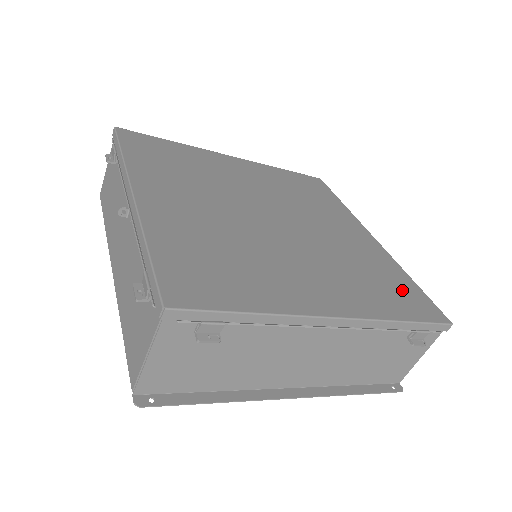
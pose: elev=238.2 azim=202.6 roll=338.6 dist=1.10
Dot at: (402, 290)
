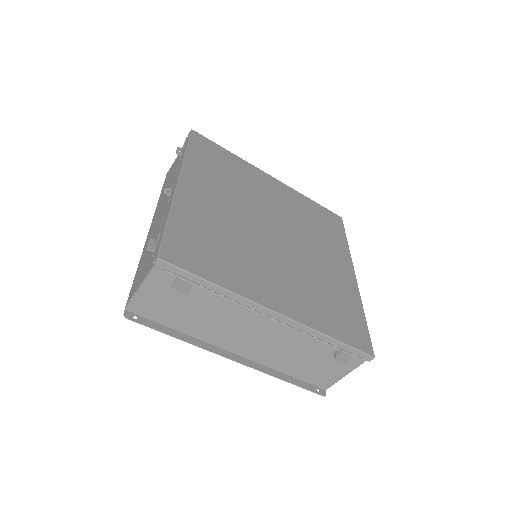
Dot at: (349, 319)
